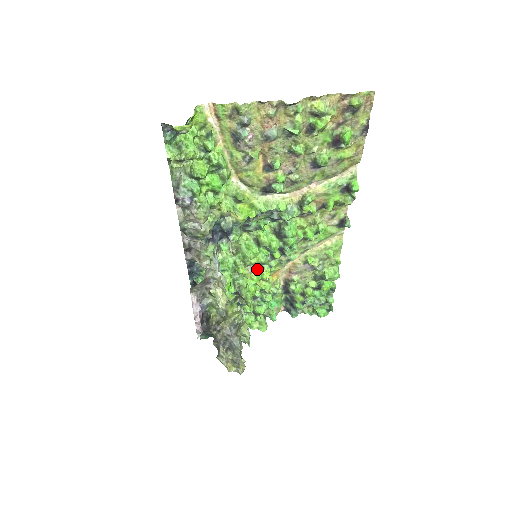
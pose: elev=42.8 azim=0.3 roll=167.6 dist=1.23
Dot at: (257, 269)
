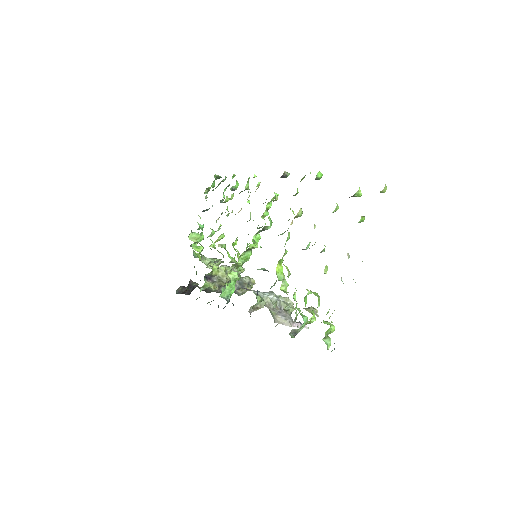
Dot at: (236, 249)
